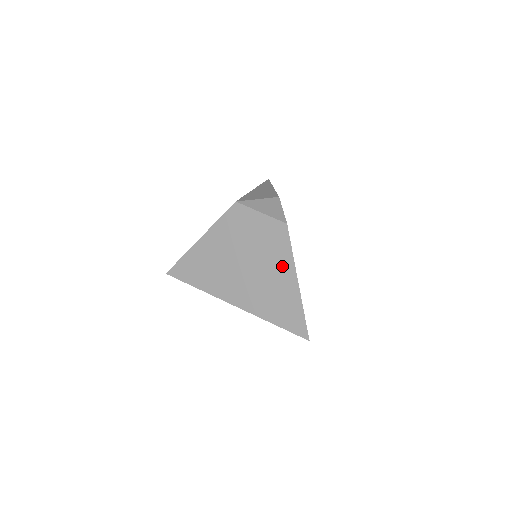
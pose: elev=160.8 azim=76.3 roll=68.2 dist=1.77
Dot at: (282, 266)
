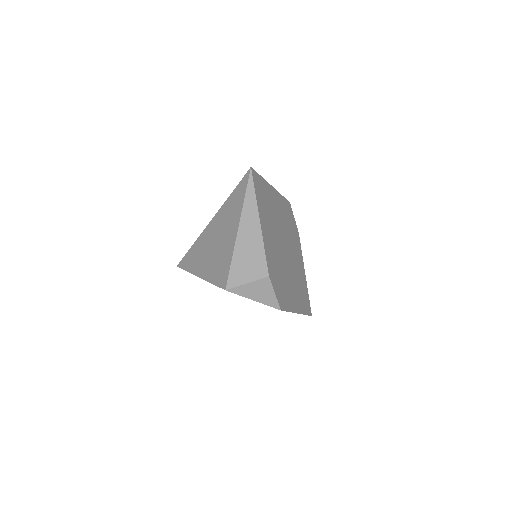
Dot at: occluded
